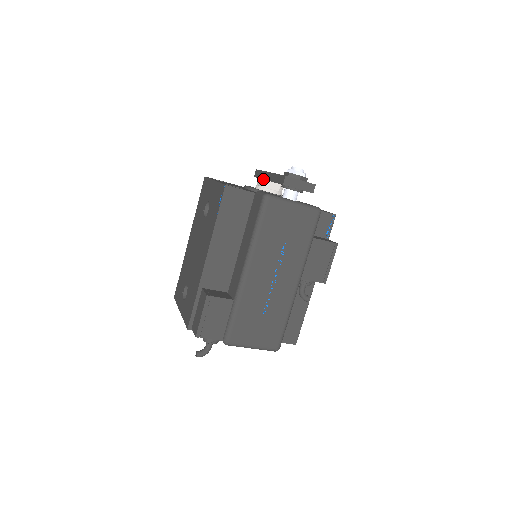
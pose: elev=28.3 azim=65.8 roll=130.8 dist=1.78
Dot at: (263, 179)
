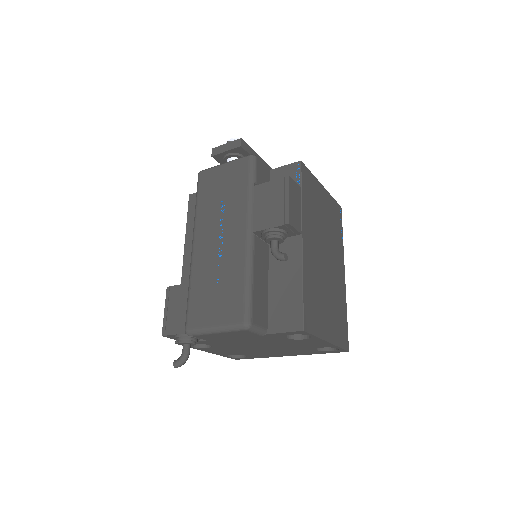
Dot at: occluded
